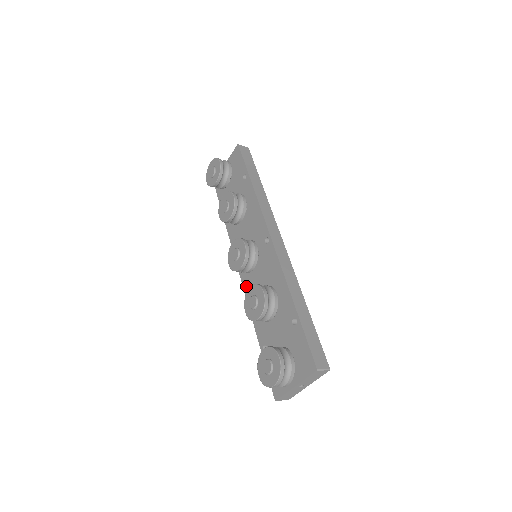
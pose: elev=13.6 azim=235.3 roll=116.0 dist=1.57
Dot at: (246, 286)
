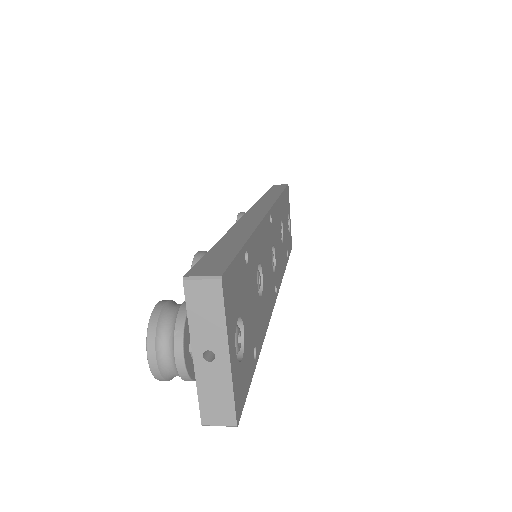
Dot at: occluded
